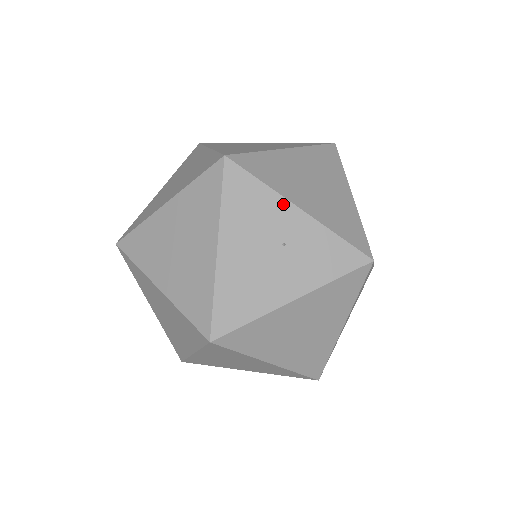
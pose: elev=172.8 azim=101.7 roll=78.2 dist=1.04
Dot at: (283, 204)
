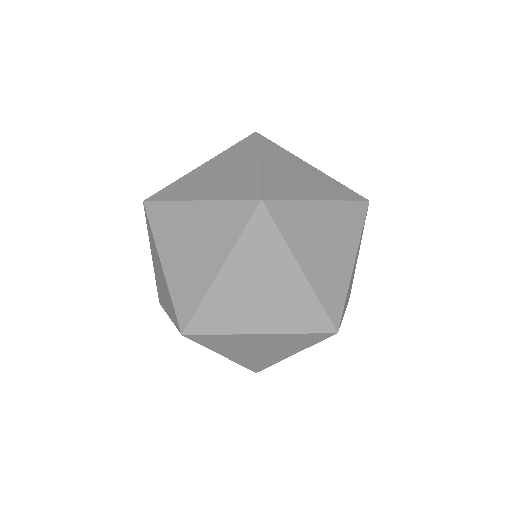
Dot at: (312, 205)
